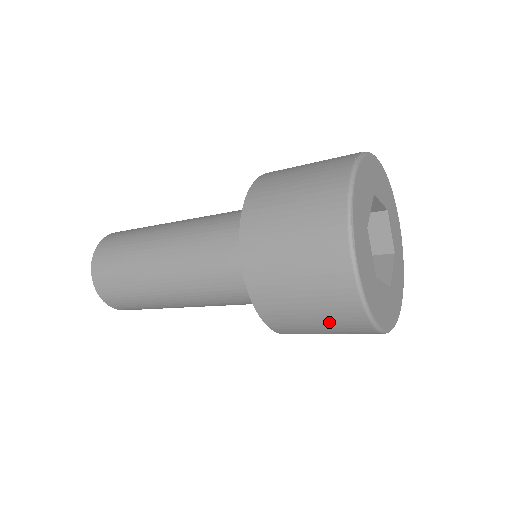
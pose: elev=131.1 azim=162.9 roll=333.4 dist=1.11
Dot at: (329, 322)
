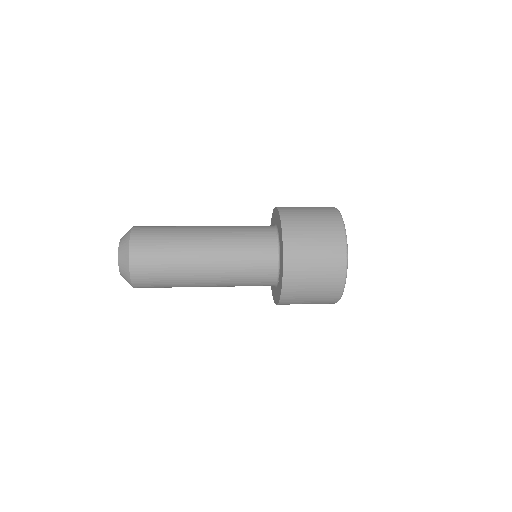
Dot at: occluded
